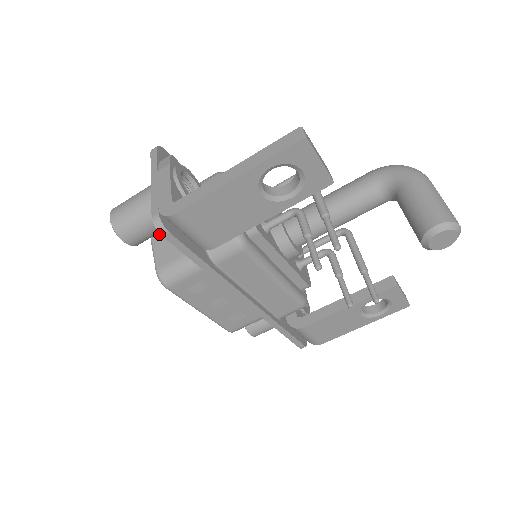
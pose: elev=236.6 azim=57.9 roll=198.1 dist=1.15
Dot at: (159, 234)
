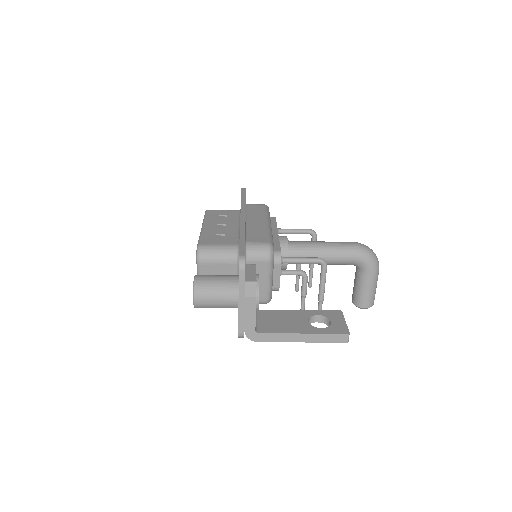
Dot at: (207, 271)
